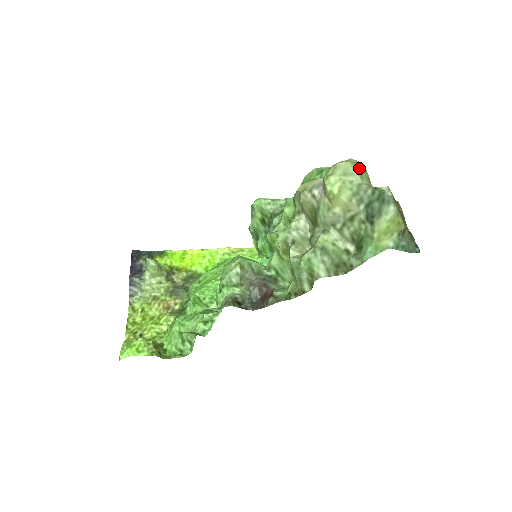
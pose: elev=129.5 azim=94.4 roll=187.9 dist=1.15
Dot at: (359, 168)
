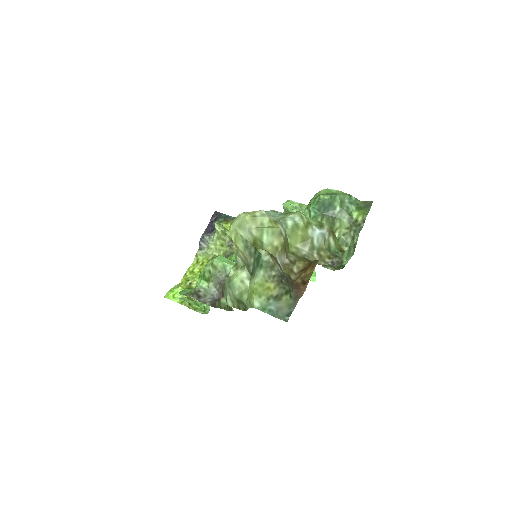
Dot at: (258, 223)
